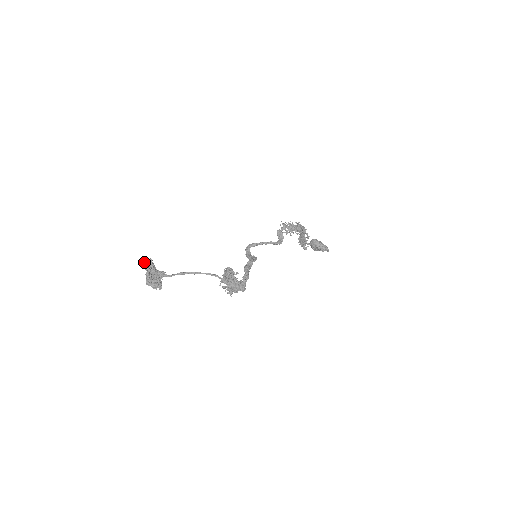
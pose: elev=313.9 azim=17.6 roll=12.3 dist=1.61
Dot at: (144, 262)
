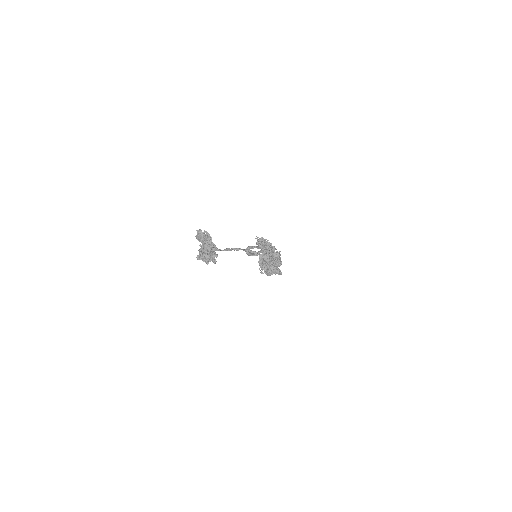
Dot at: (202, 232)
